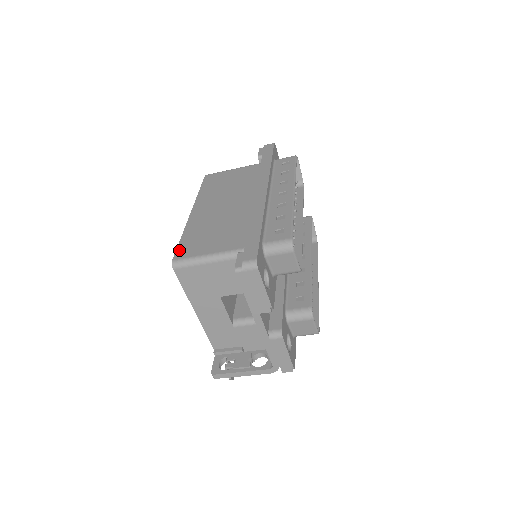
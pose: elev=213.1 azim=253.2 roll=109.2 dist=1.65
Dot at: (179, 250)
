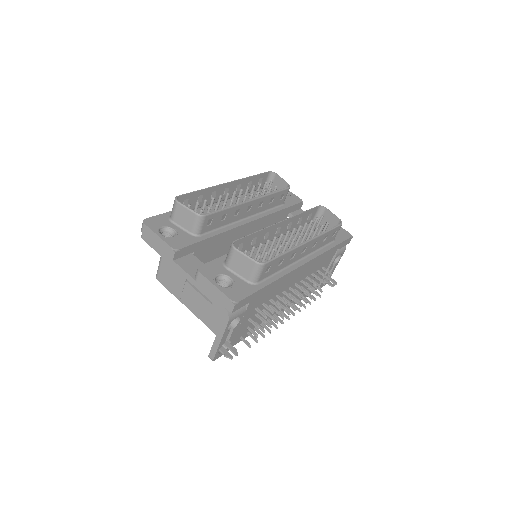
Dot at: occluded
